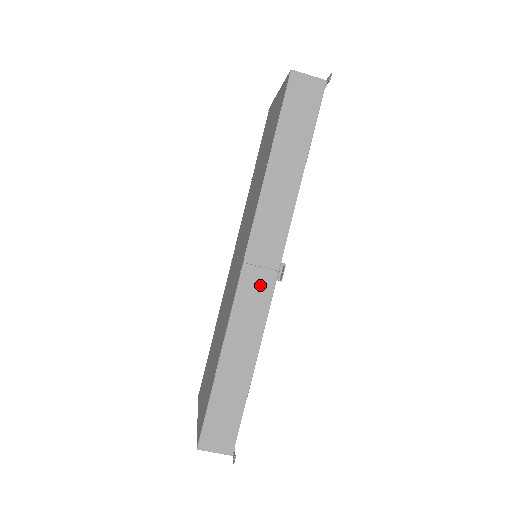
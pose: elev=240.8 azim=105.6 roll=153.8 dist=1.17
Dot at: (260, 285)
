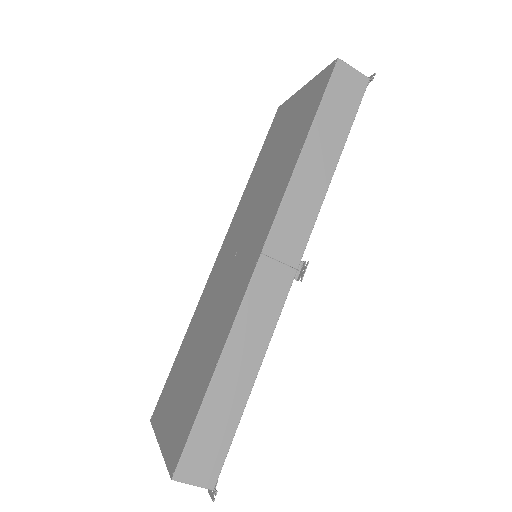
Dot at: (275, 282)
